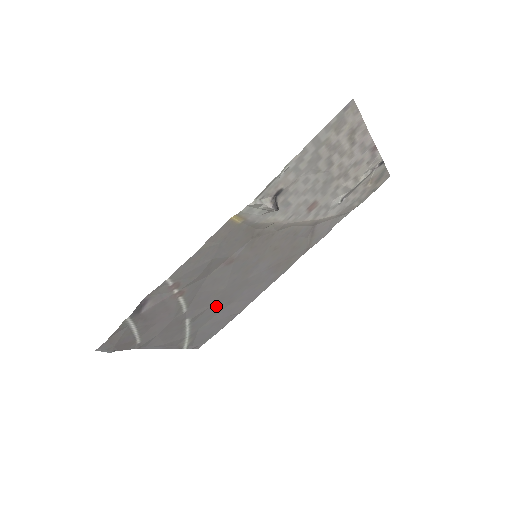
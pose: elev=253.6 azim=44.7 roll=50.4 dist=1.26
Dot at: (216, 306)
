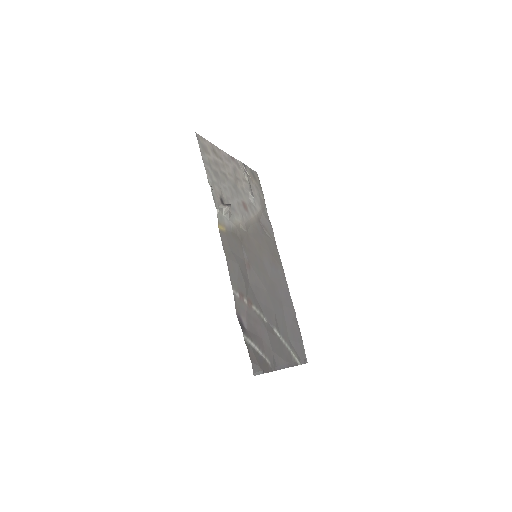
Dot at: (278, 312)
